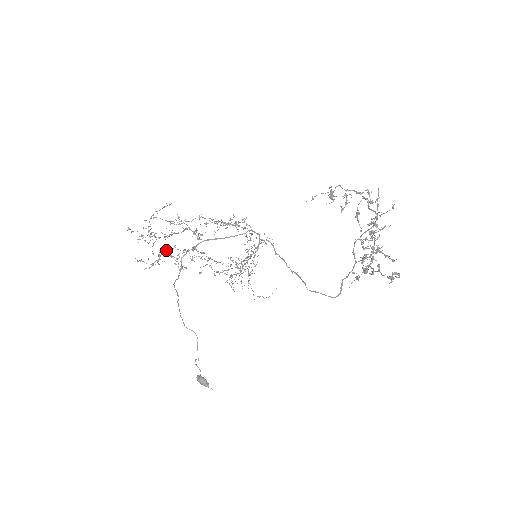
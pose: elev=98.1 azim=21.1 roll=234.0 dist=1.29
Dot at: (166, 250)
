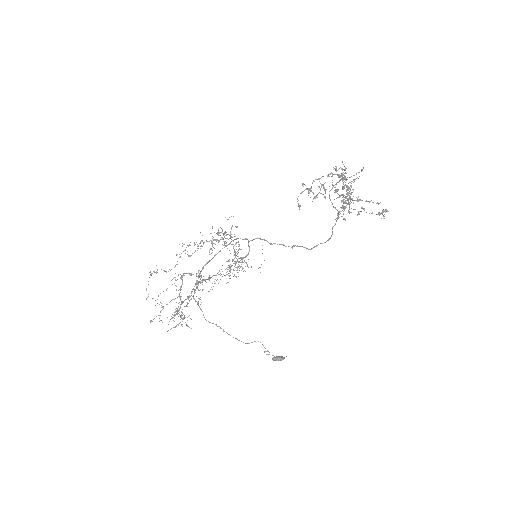
Dot at: occluded
